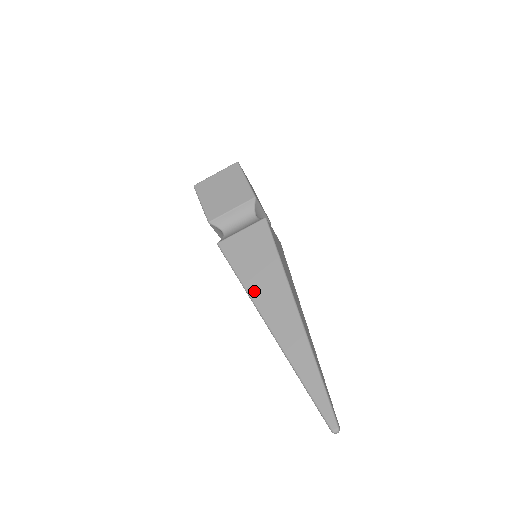
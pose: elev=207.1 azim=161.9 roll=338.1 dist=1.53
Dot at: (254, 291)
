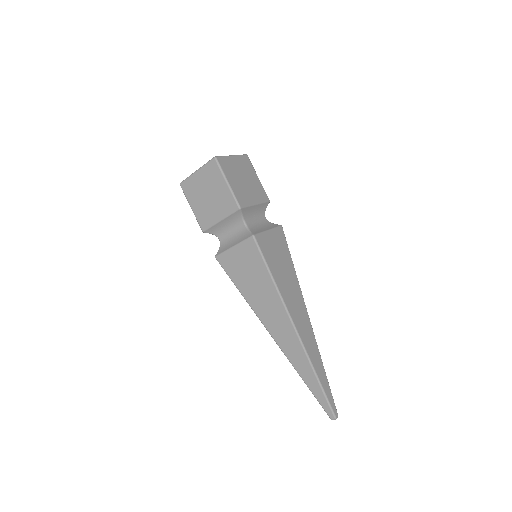
Dot at: (255, 306)
